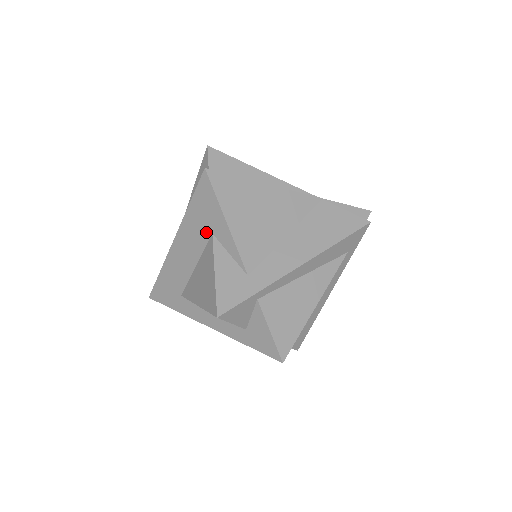
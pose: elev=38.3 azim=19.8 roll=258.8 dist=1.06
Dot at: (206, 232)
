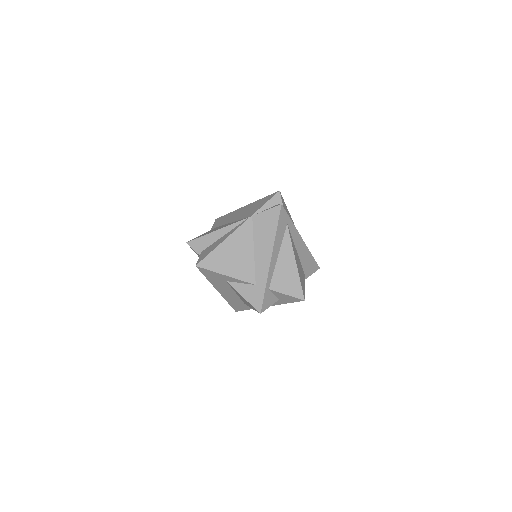
Dot at: (224, 282)
